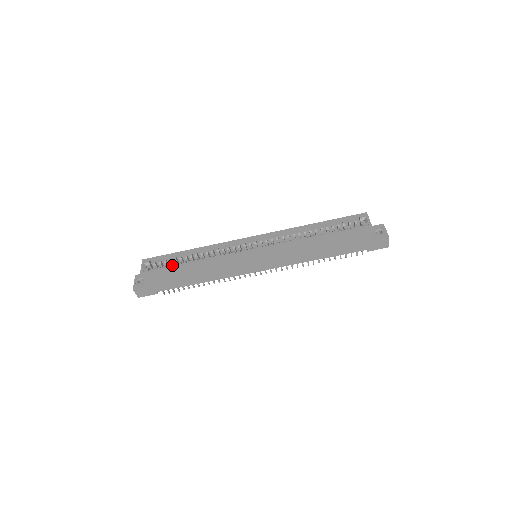
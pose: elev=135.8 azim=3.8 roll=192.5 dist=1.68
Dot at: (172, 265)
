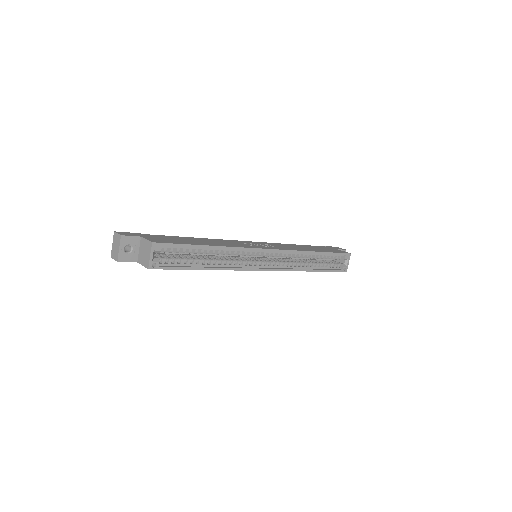
Dot at: (185, 261)
